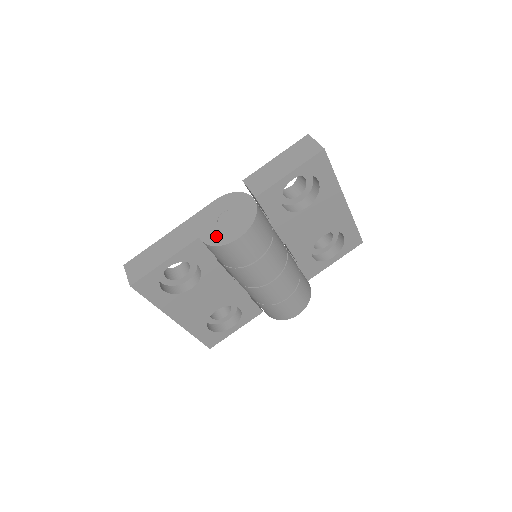
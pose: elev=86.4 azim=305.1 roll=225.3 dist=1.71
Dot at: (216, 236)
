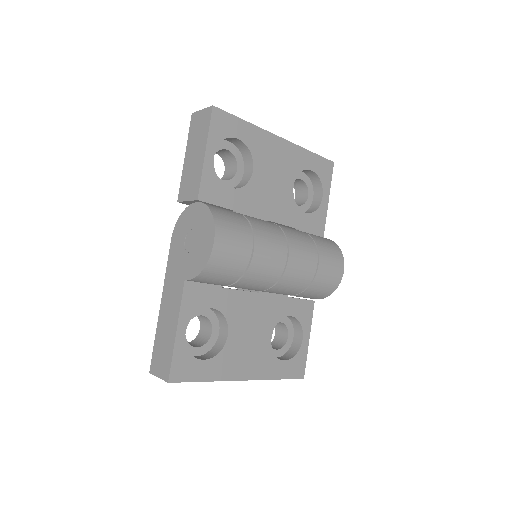
Dot at: (196, 263)
